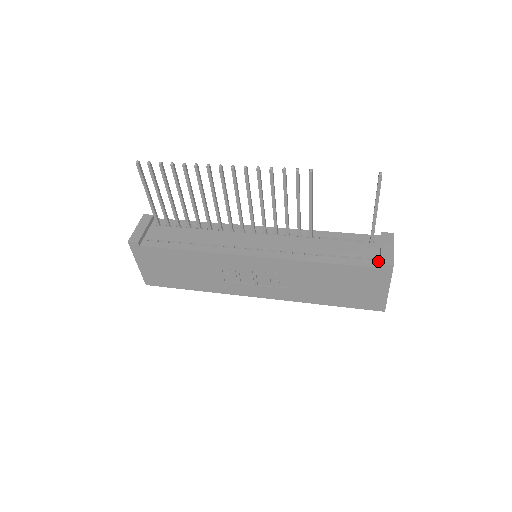
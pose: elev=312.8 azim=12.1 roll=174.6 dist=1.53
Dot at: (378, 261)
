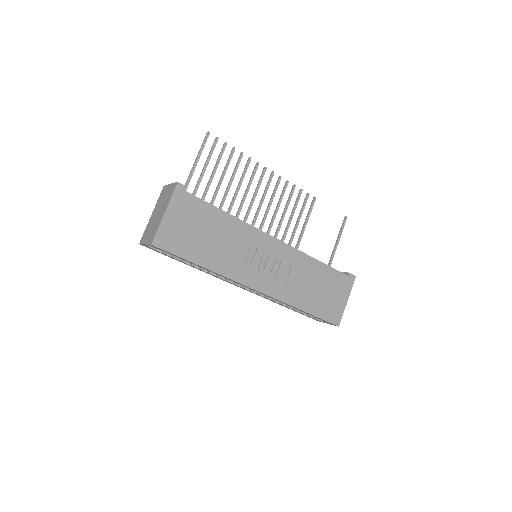
Dot at: occluded
